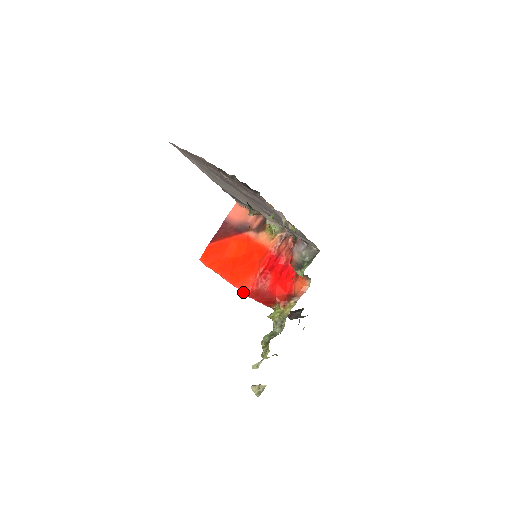
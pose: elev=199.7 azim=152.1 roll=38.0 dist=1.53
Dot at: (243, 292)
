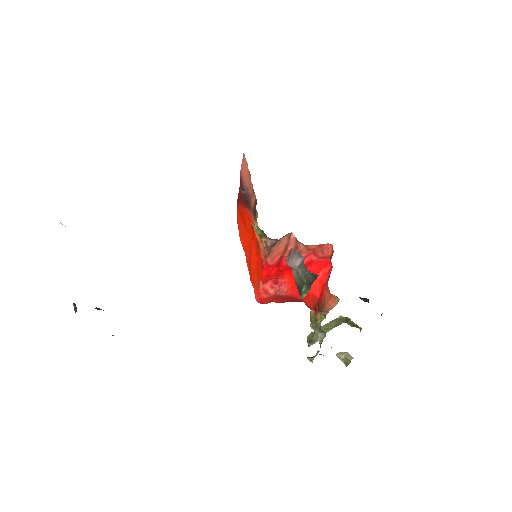
Dot at: (255, 297)
